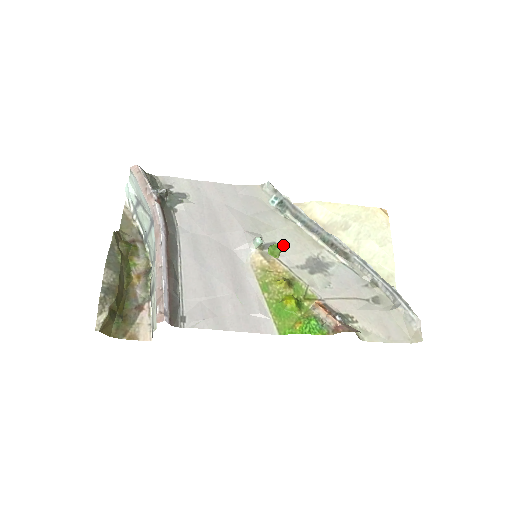
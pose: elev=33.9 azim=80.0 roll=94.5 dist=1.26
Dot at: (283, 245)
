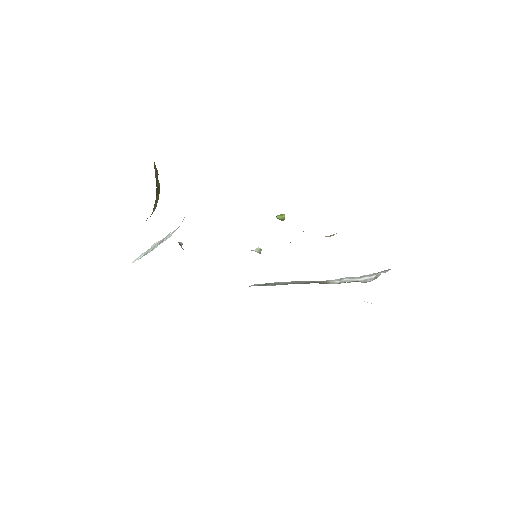
Dot at: occluded
